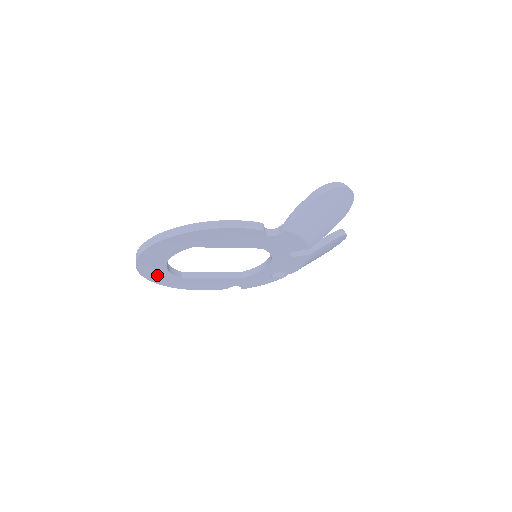
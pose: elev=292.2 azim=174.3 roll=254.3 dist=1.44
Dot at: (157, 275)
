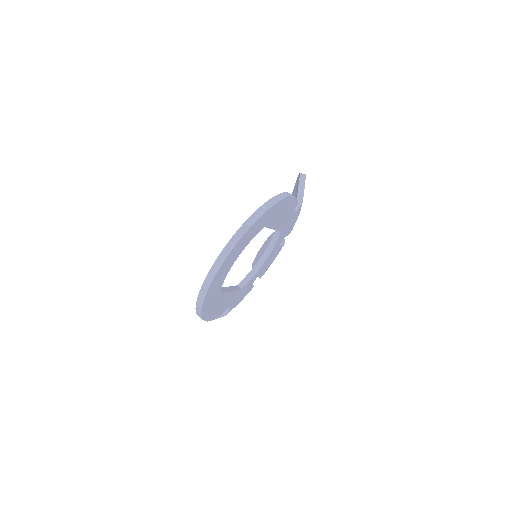
Dot at: (215, 288)
